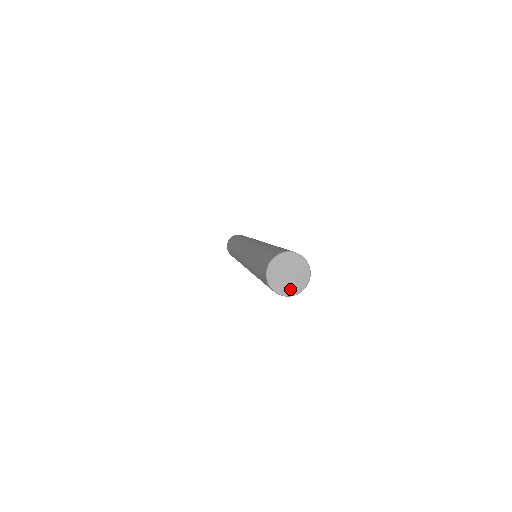
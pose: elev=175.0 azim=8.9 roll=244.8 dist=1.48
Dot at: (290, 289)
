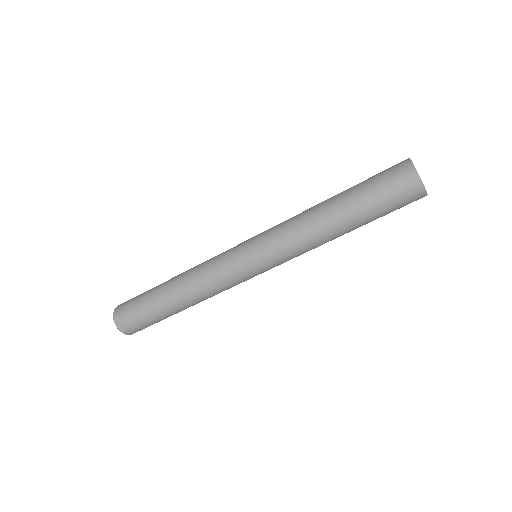
Dot at: occluded
